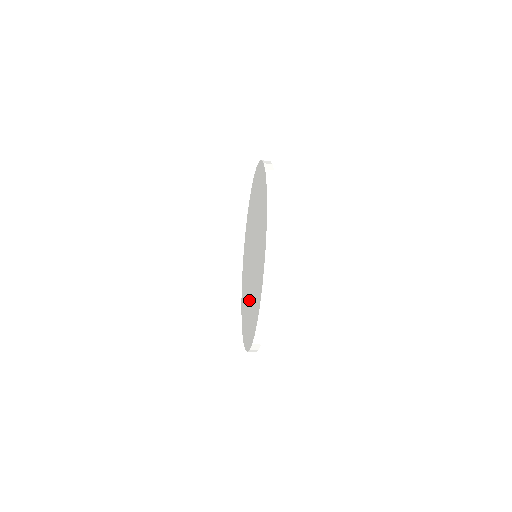
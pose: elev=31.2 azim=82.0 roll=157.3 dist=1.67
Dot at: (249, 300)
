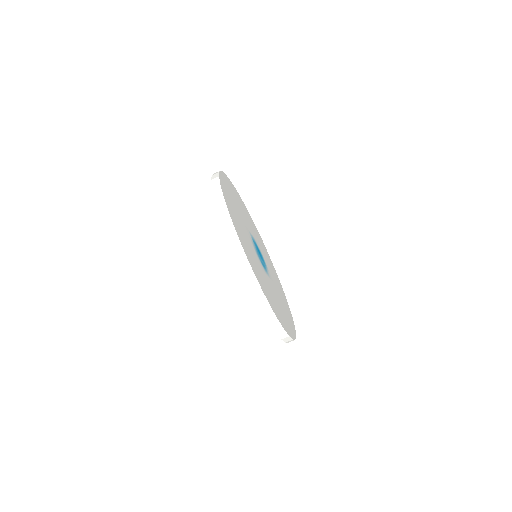
Dot at: occluded
